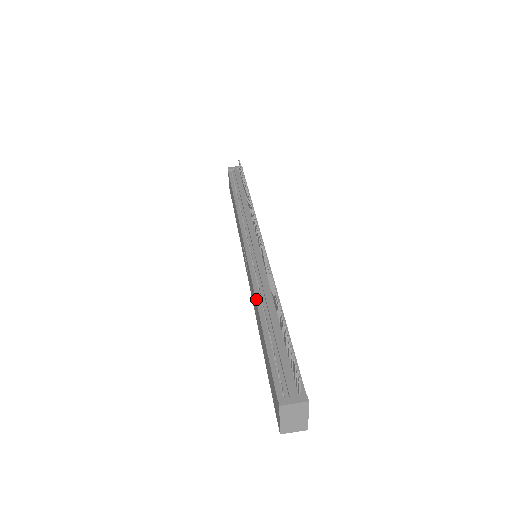
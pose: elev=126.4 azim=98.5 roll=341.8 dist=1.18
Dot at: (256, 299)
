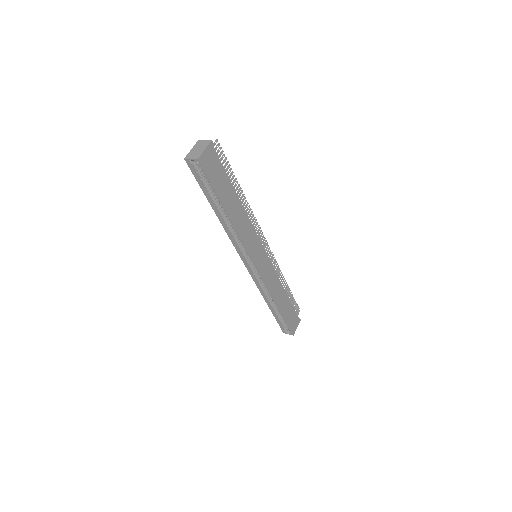
Dot at: occluded
